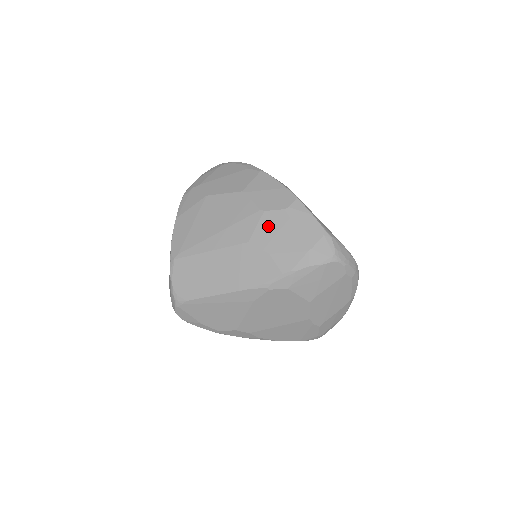
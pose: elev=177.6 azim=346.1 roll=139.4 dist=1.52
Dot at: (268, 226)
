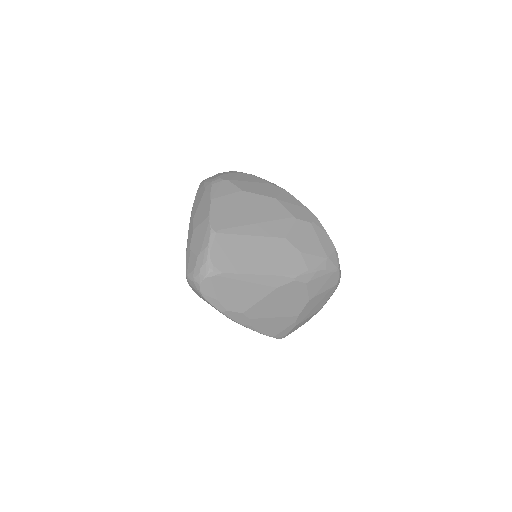
Dot at: (300, 231)
